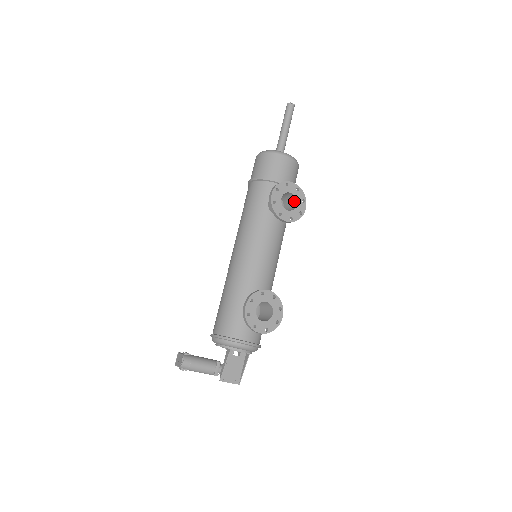
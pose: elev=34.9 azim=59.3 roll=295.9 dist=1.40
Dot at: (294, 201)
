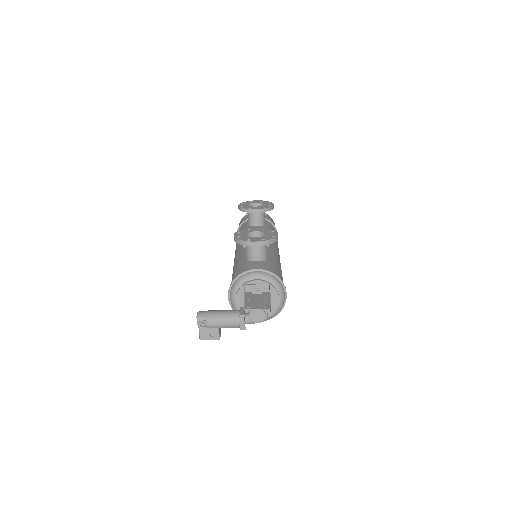
Dot at: occluded
